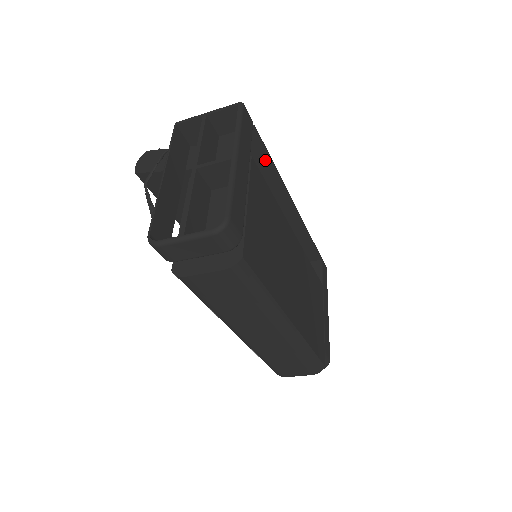
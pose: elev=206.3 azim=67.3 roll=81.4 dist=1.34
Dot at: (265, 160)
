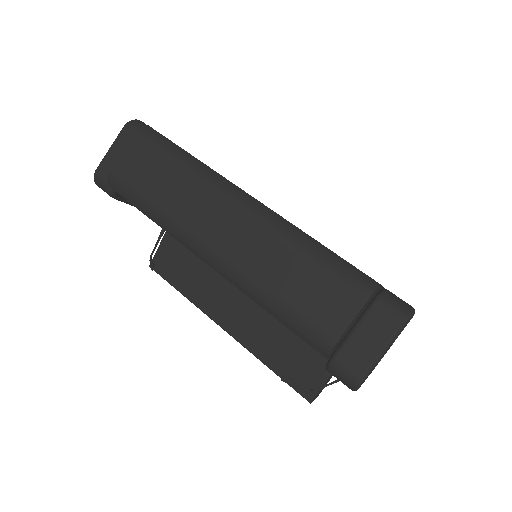
Dot at: occluded
